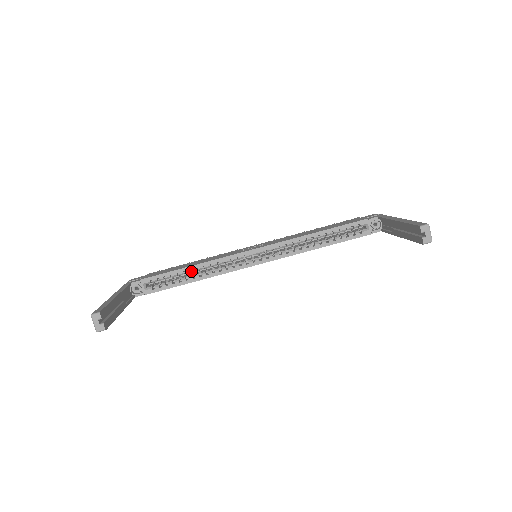
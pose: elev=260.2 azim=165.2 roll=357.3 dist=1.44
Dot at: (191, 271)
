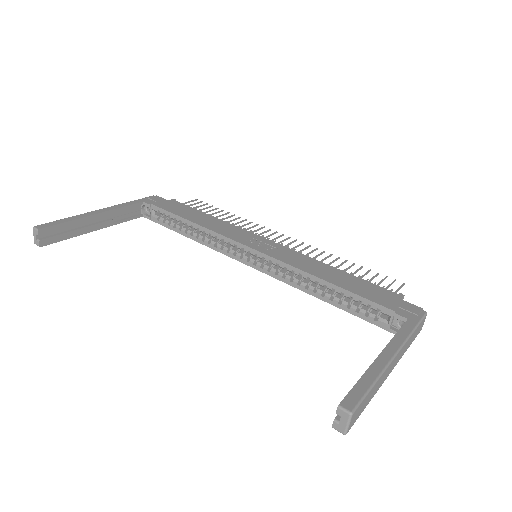
Dot at: (194, 226)
